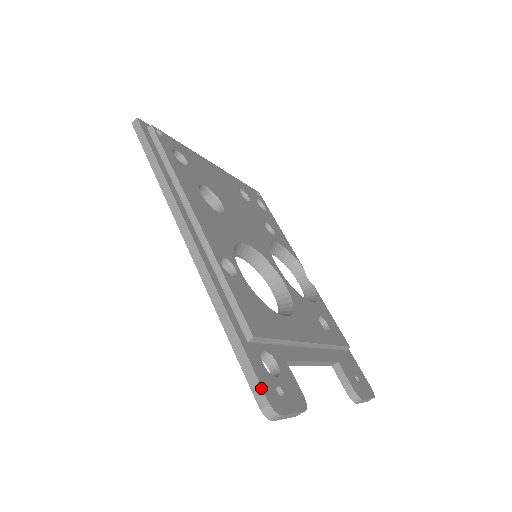
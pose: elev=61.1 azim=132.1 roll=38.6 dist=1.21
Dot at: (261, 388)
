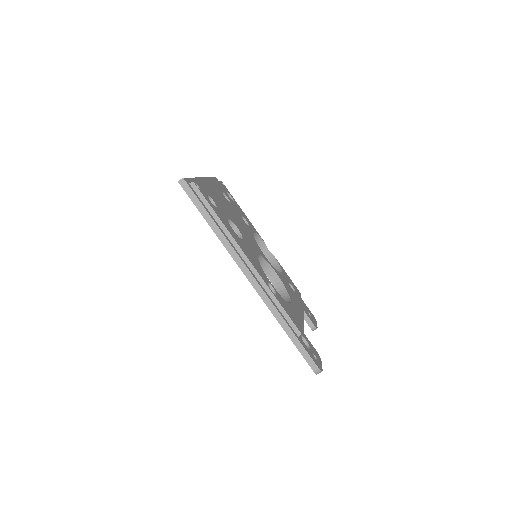
Dot at: (314, 362)
